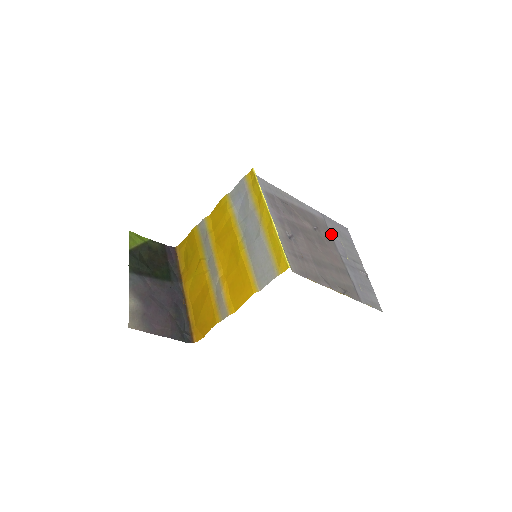
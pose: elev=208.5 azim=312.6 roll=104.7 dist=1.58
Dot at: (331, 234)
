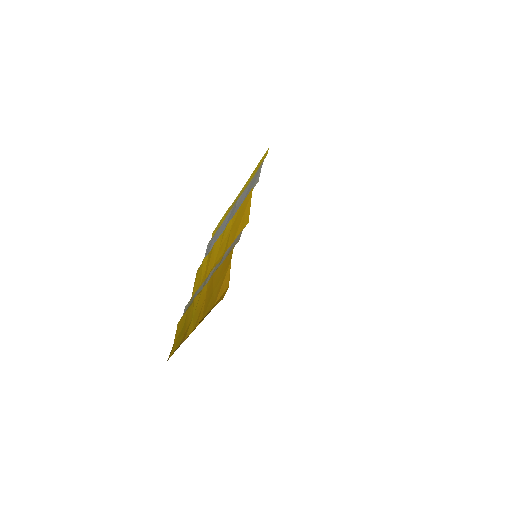
Dot at: occluded
